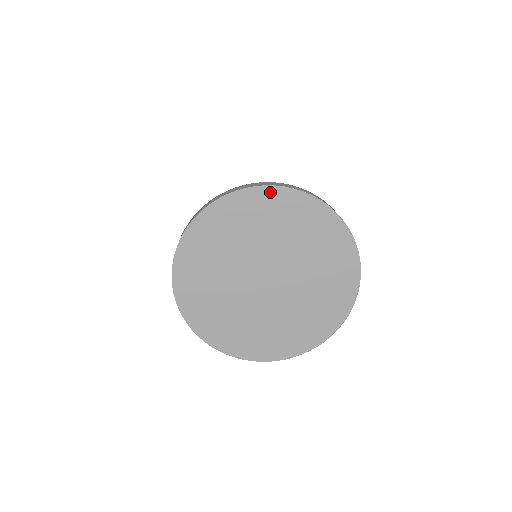
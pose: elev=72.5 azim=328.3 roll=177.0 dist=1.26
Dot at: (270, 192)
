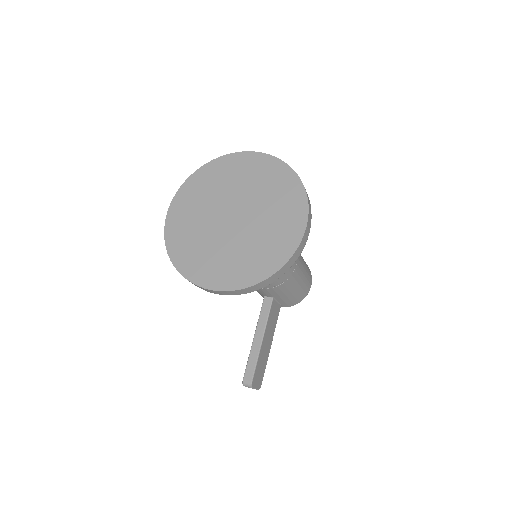
Dot at: (218, 162)
